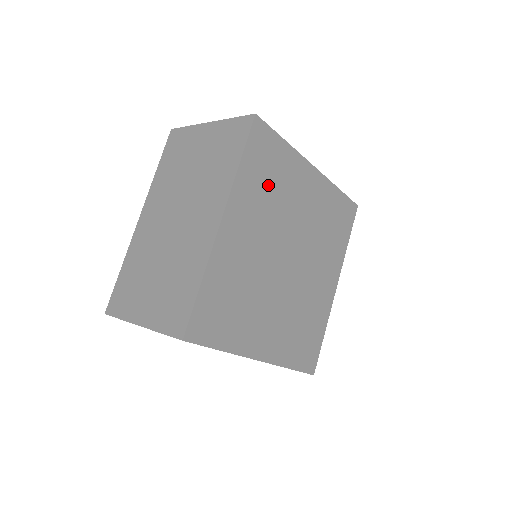
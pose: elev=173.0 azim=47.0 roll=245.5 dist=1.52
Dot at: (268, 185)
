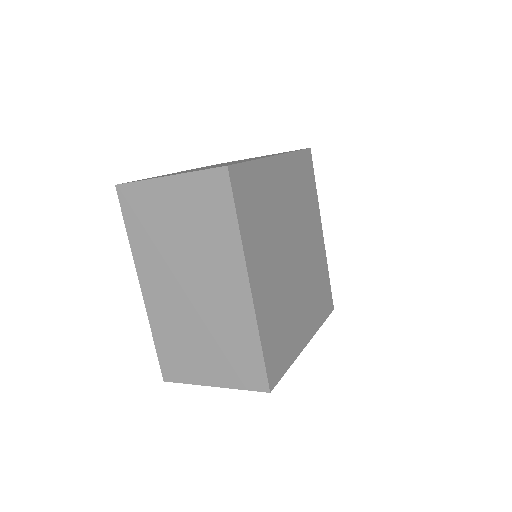
Dot at: (260, 215)
